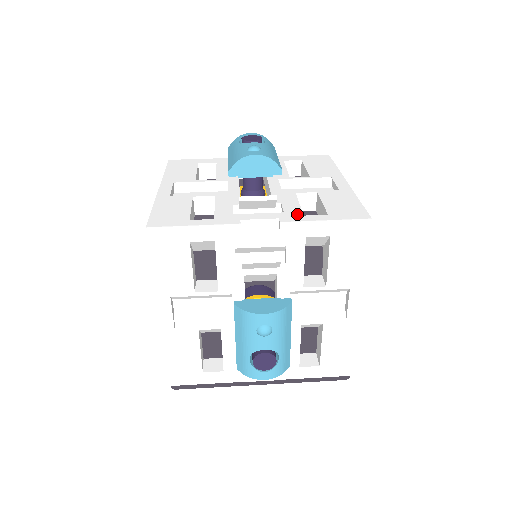
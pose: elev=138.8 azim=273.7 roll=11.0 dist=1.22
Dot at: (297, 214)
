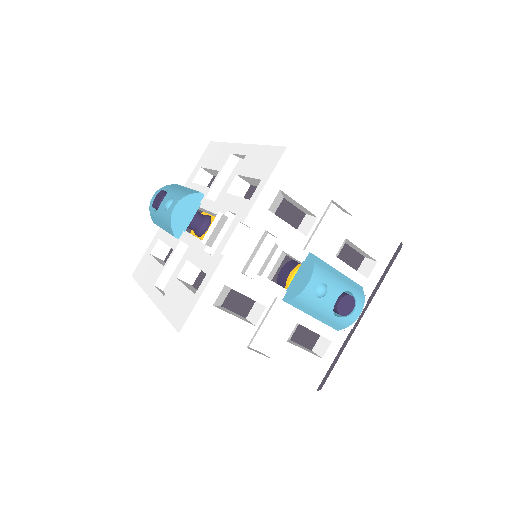
Dot at: (245, 205)
